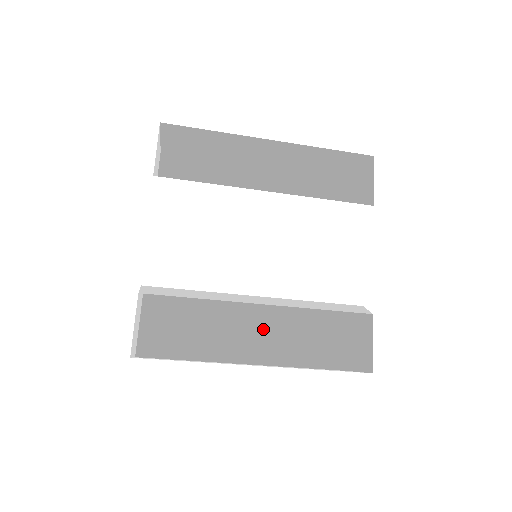
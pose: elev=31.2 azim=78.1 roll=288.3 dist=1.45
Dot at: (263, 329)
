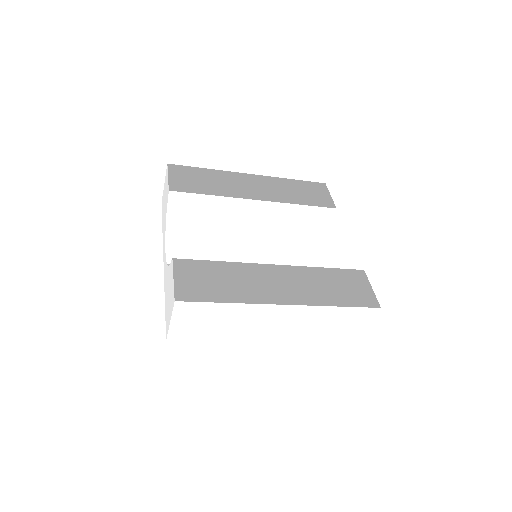
Dot at: occluded
